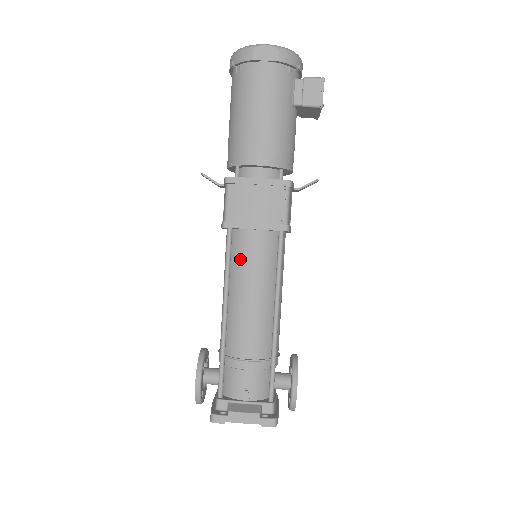
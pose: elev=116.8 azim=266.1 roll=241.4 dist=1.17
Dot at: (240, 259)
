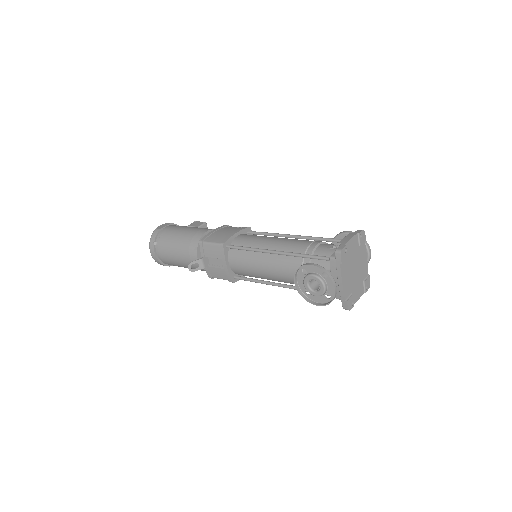
Dot at: (248, 243)
